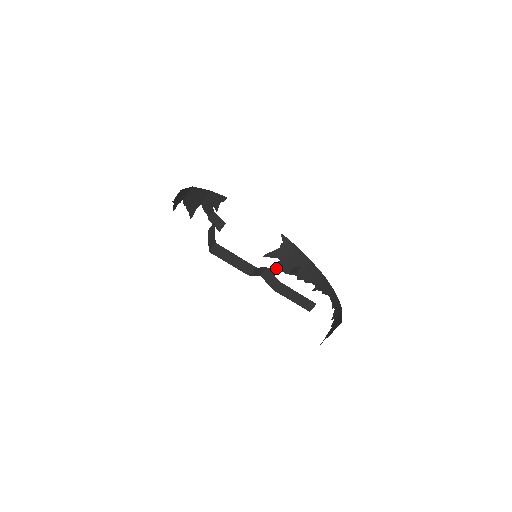
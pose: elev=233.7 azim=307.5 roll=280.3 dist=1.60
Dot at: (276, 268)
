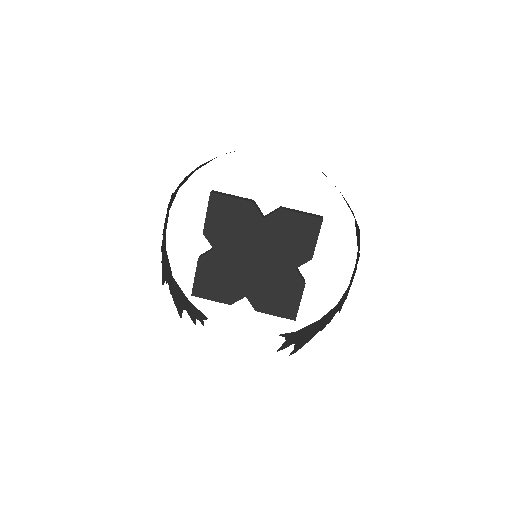
Dot at: (297, 348)
